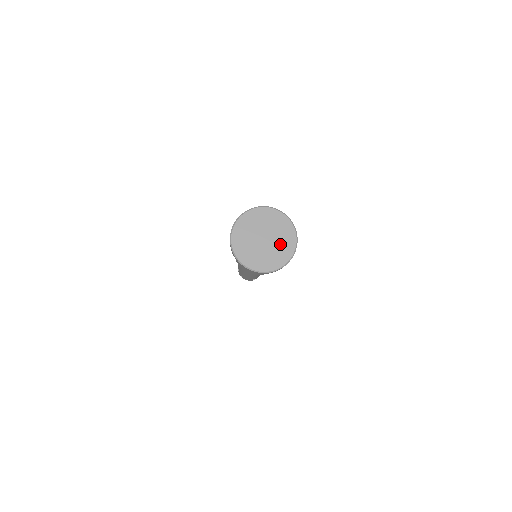
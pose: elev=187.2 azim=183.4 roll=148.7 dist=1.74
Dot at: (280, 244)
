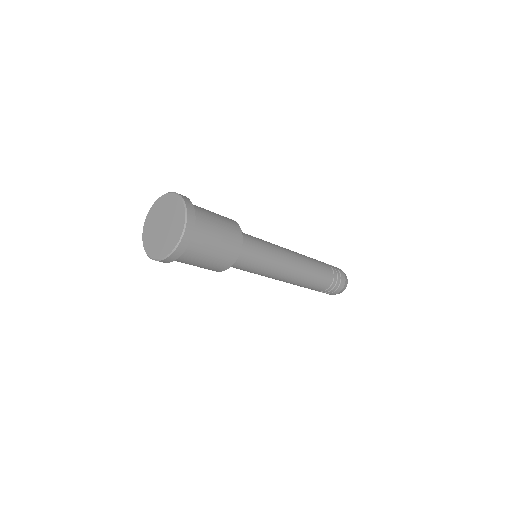
Dot at: (170, 235)
